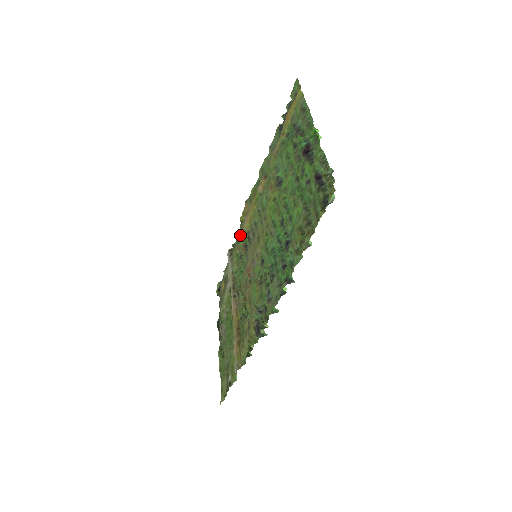
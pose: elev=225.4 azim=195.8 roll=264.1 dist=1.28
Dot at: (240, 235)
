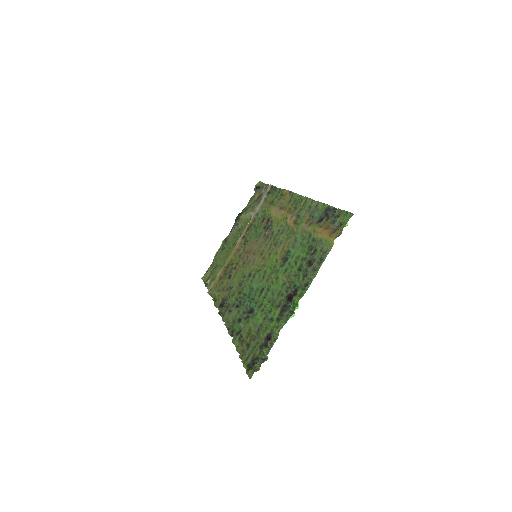
Dot at: (277, 199)
